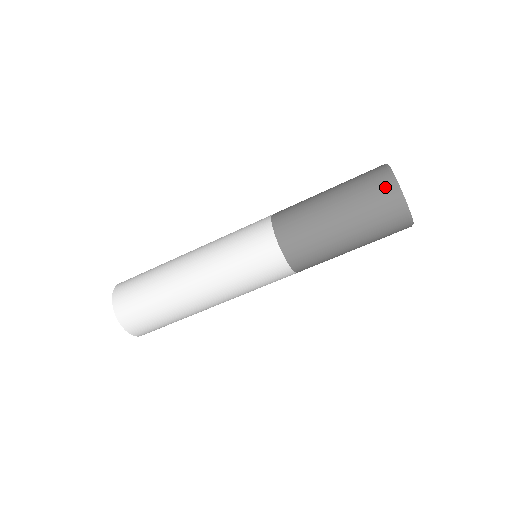
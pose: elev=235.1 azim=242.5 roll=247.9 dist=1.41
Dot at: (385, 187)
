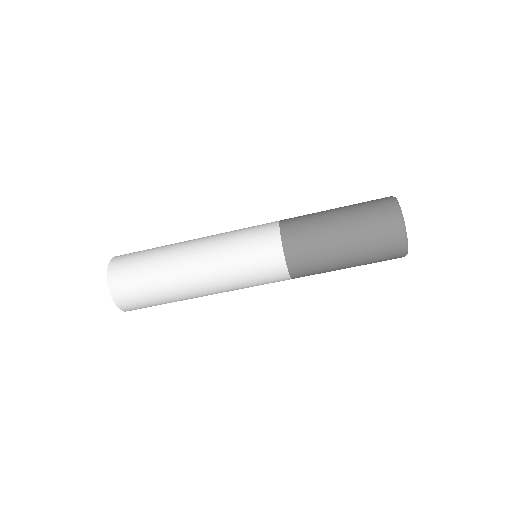
Dot at: (396, 250)
